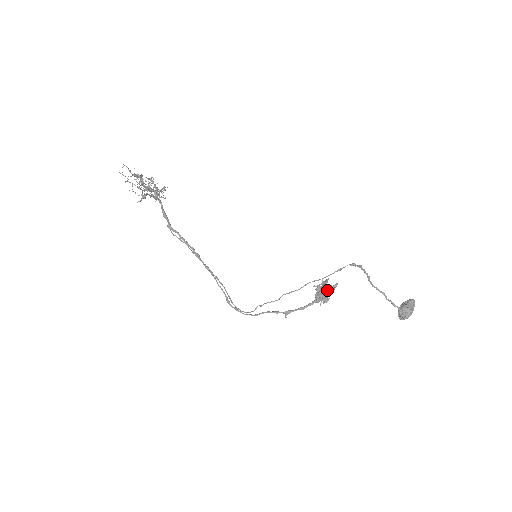
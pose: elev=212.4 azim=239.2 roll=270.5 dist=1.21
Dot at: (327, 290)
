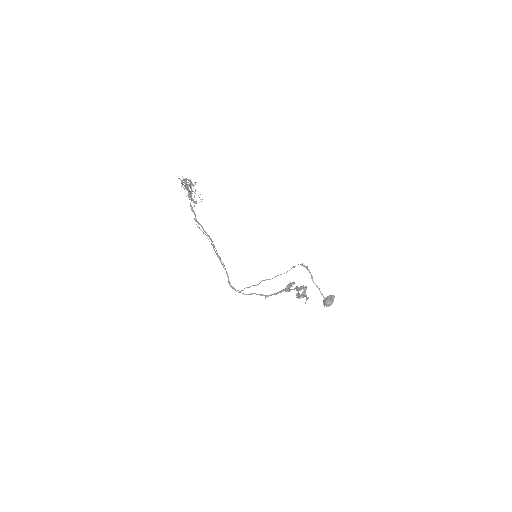
Dot at: occluded
